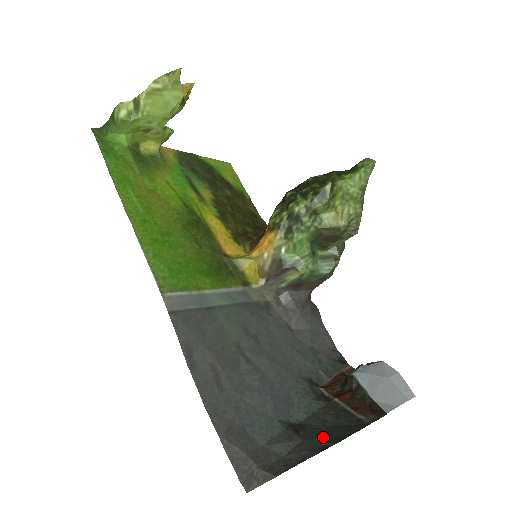
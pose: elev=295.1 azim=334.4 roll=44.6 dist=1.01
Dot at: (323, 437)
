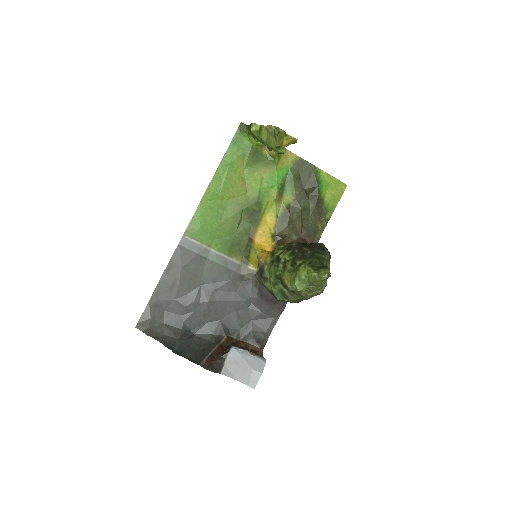
Dot at: (182, 347)
